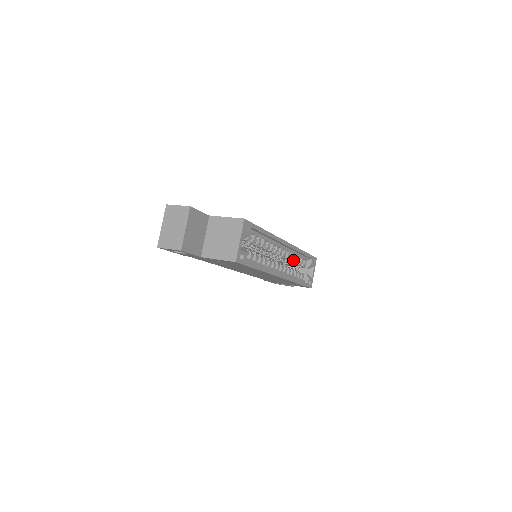
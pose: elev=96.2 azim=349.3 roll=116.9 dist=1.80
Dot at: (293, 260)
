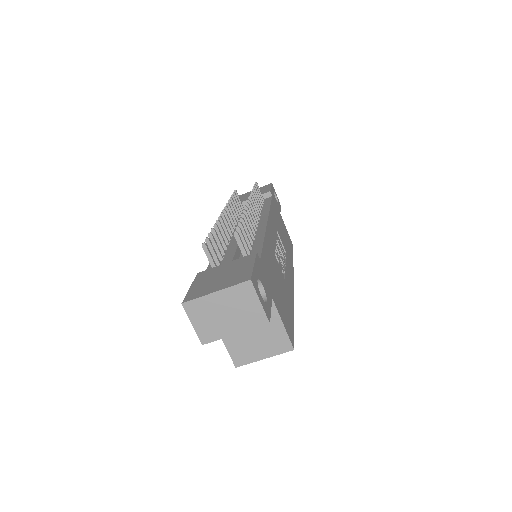
Dot at: occluded
